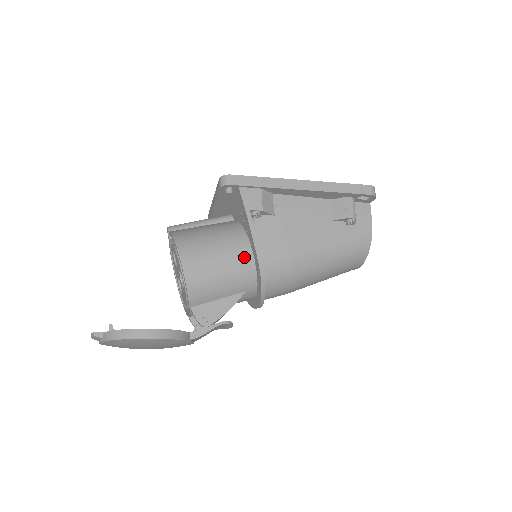
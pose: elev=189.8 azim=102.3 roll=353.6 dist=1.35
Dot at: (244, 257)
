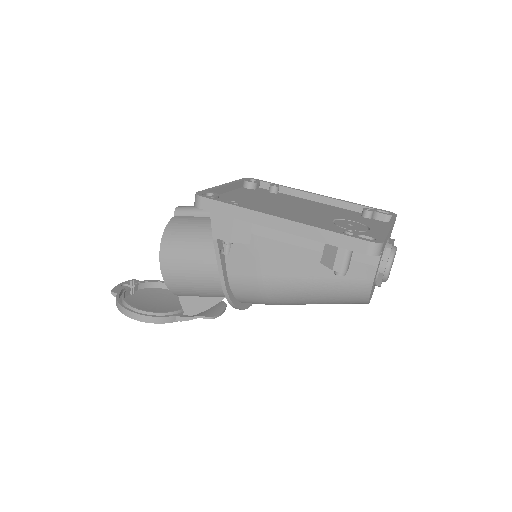
Dot at: (216, 276)
